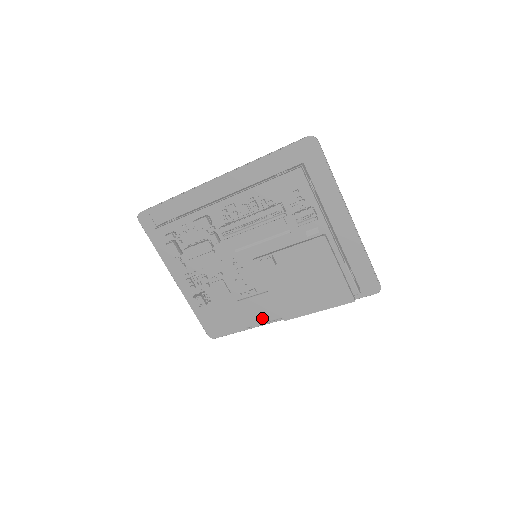
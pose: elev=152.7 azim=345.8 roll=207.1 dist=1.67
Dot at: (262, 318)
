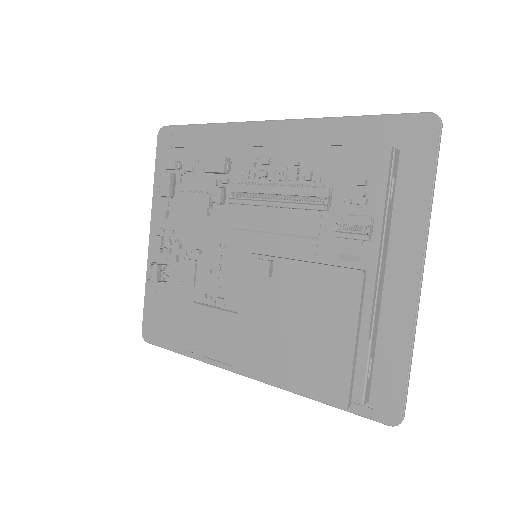
Dot at: (210, 348)
